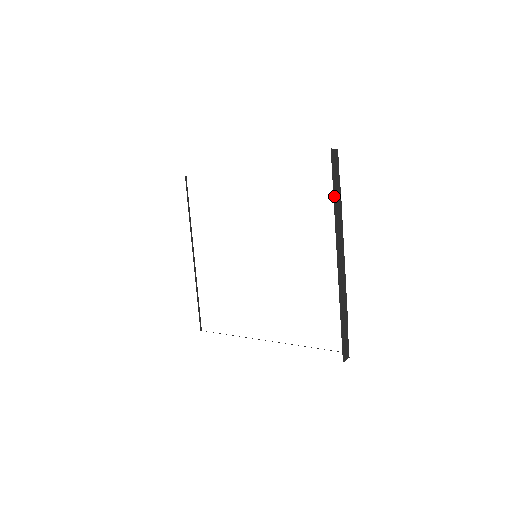
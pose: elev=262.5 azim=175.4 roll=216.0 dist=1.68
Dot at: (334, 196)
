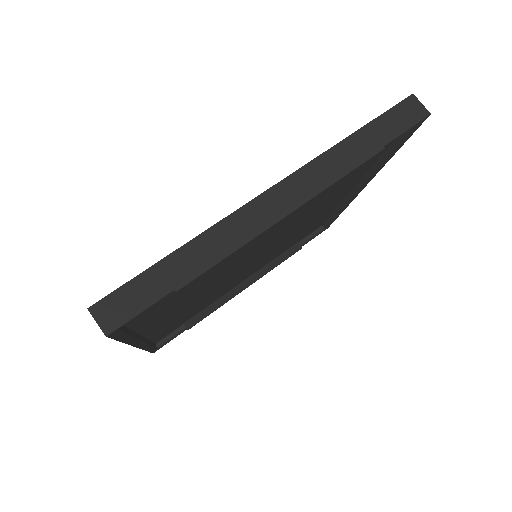
Dot at: (358, 135)
